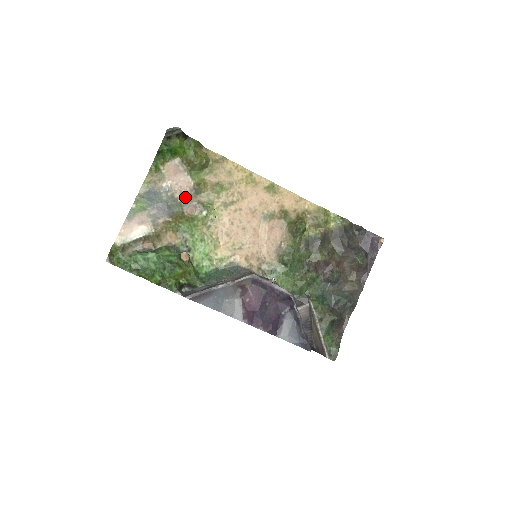
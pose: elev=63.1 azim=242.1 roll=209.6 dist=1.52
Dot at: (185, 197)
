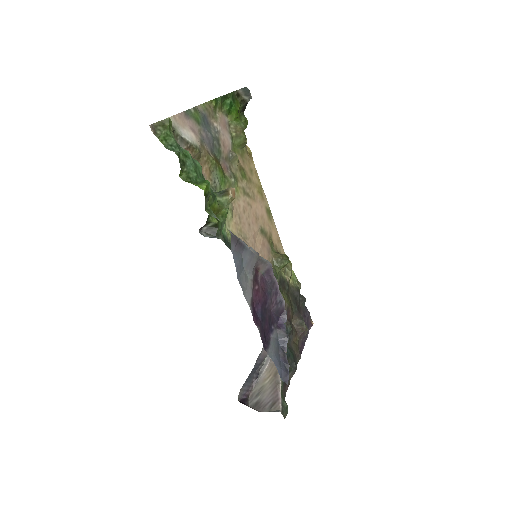
Dot at: (224, 152)
